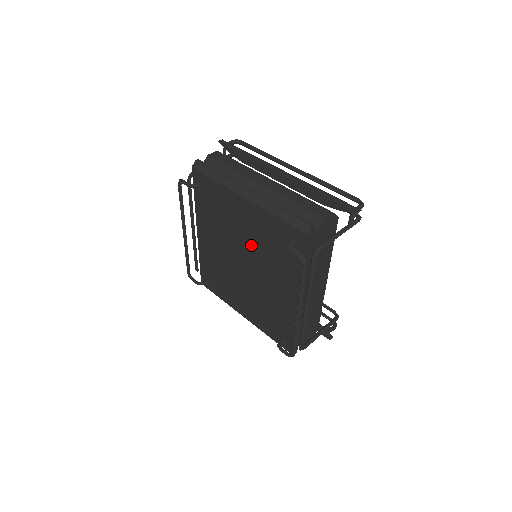
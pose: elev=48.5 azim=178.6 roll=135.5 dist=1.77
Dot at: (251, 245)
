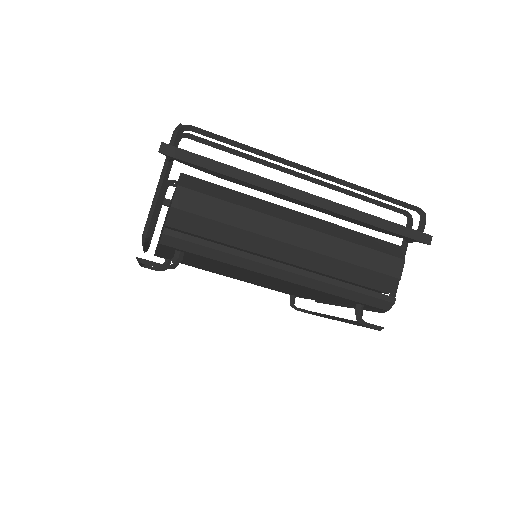
Dot at: occluded
